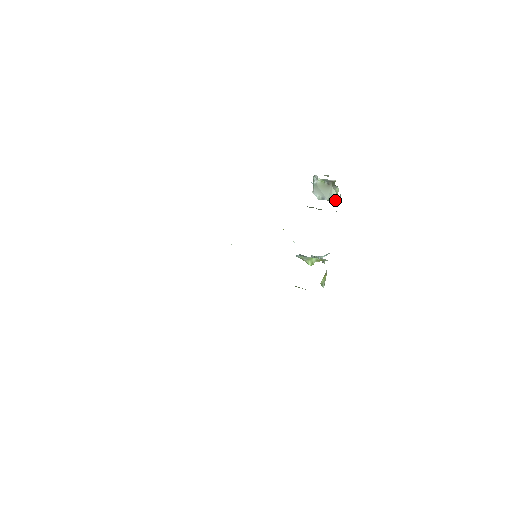
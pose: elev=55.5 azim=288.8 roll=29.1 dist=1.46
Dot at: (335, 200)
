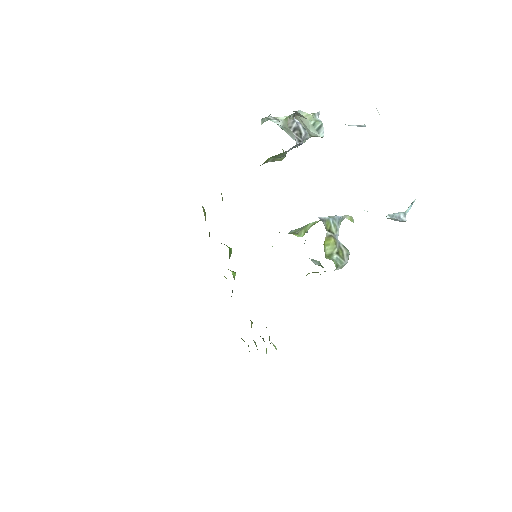
Dot at: (320, 130)
